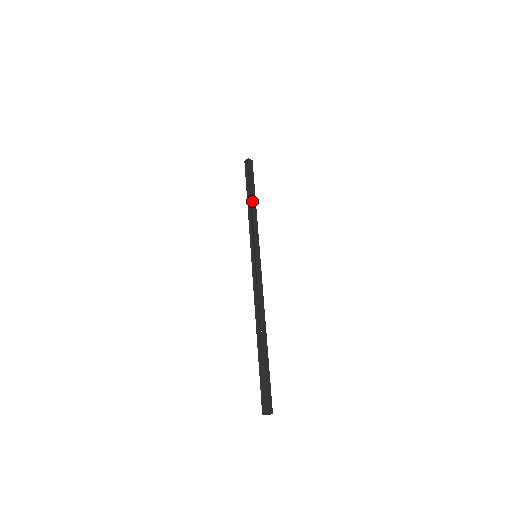
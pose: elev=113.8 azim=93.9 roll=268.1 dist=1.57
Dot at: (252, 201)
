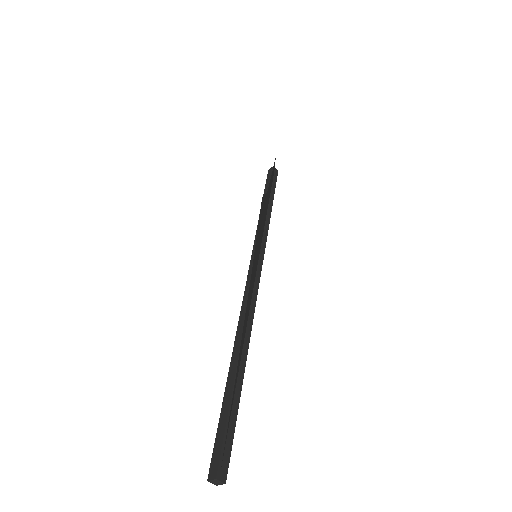
Dot at: occluded
